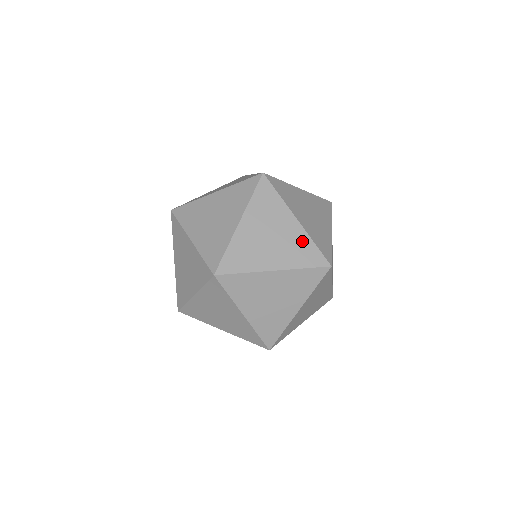
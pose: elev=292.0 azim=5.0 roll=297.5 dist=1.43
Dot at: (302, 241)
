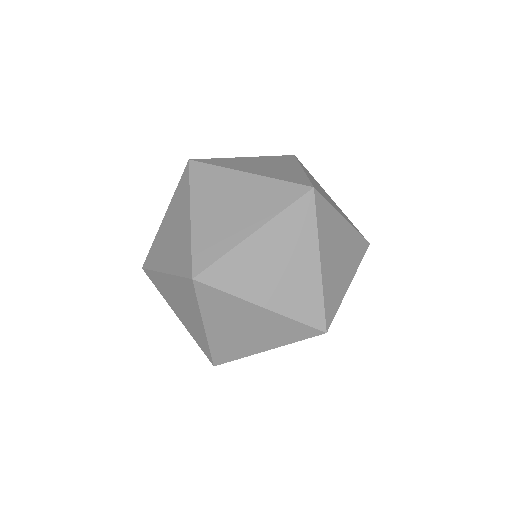
Dot at: (280, 323)
